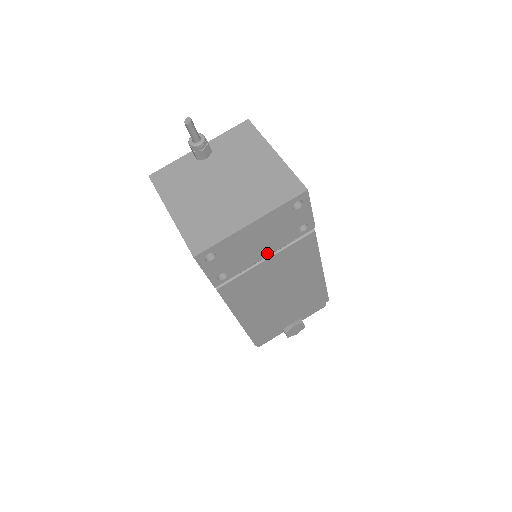
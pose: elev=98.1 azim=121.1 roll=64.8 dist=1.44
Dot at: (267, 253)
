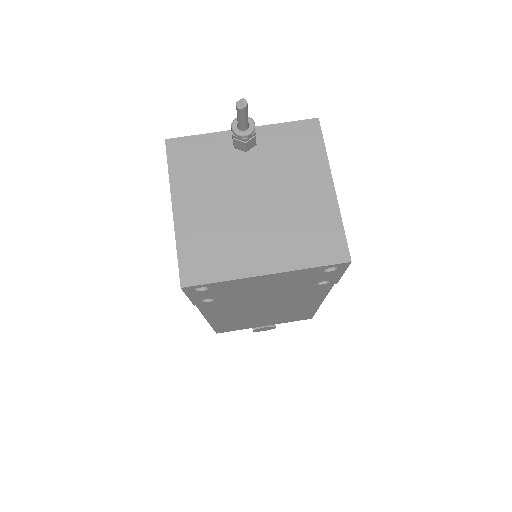
Dot at: (270, 292)
